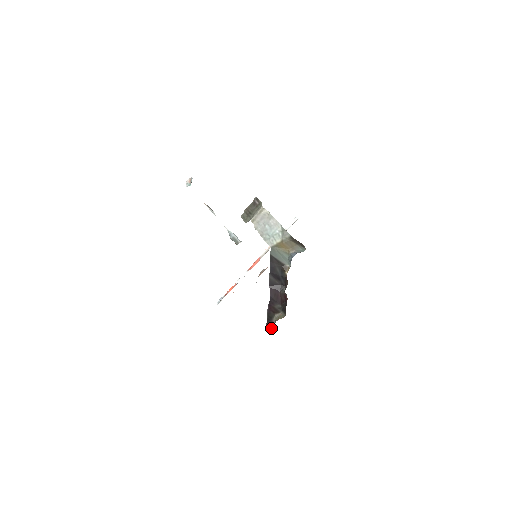
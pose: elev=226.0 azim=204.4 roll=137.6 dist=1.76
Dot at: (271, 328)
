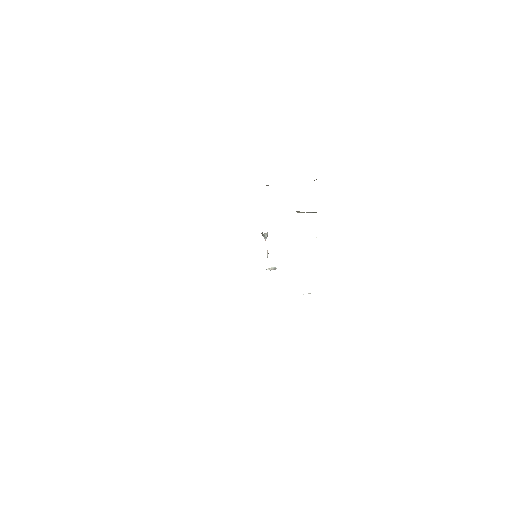
Dot at: occluded
